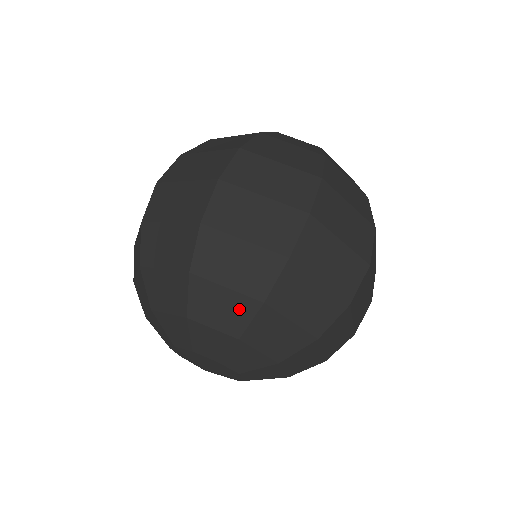
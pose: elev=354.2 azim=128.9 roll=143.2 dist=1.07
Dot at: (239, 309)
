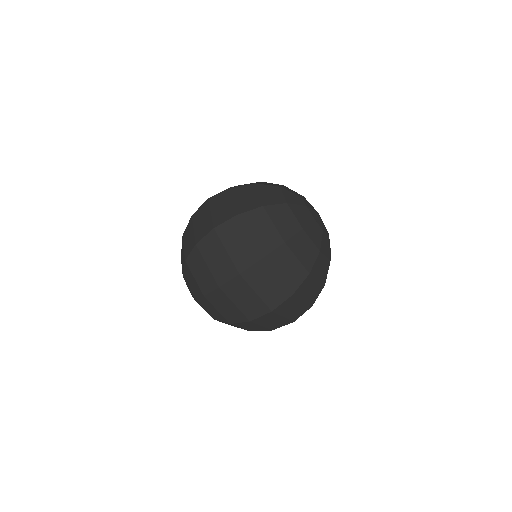
Dot at: (197, 290)
